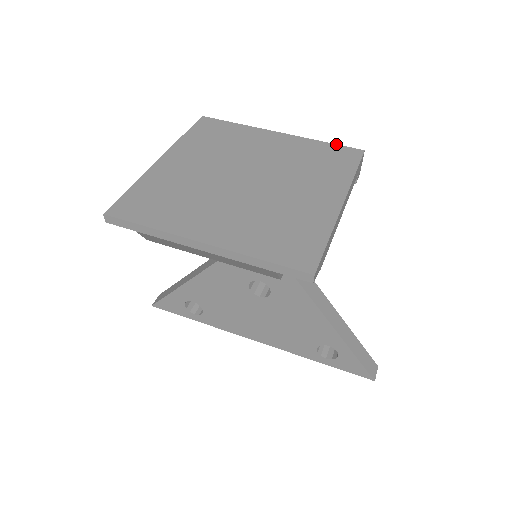
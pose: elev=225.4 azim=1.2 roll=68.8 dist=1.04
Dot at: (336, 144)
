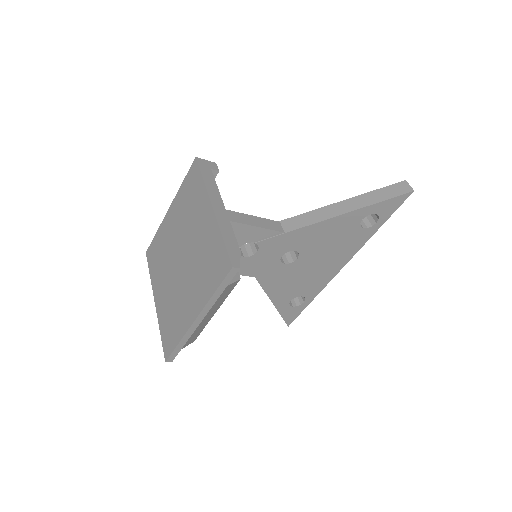
Dot at: (186, 175)
